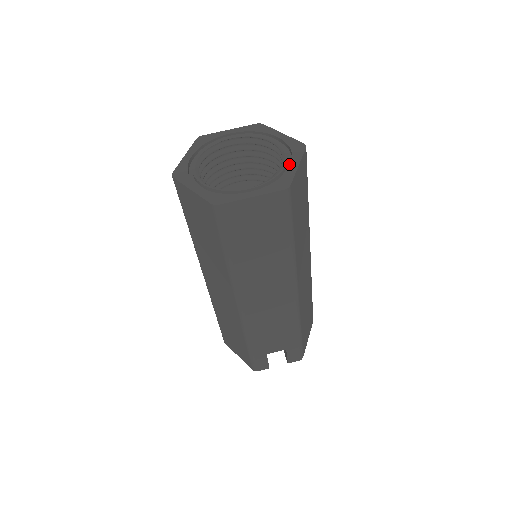
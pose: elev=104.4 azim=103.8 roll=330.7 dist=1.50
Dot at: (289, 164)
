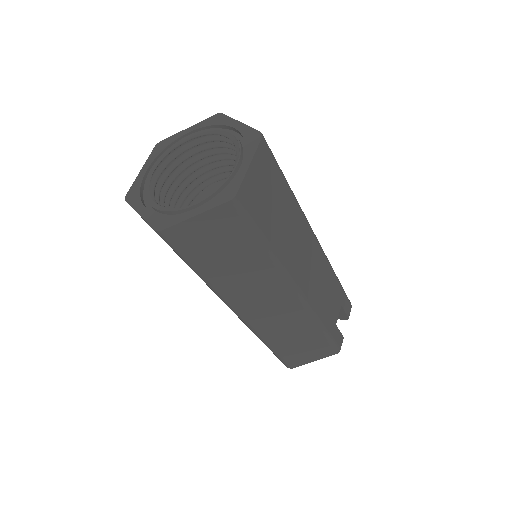
Dot at: occluded
